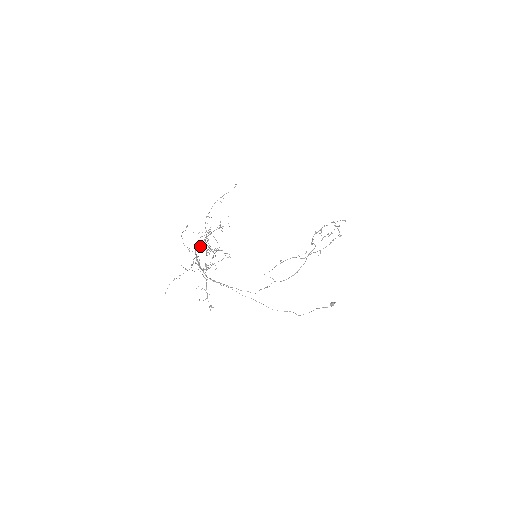
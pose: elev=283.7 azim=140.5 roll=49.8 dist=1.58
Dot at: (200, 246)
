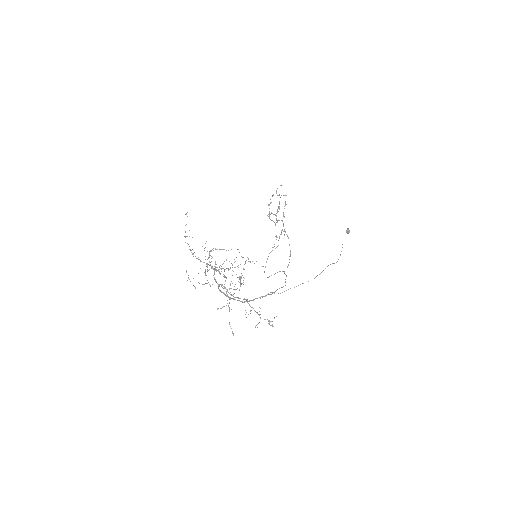
Dot at: (217, 270)
